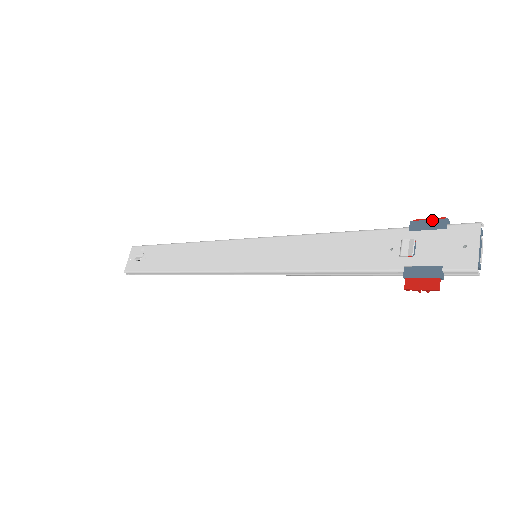
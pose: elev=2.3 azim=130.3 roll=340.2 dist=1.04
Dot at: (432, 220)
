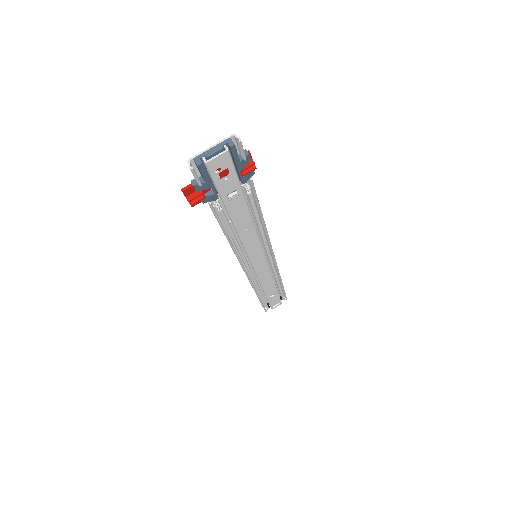
Dot at: (248, 158)
